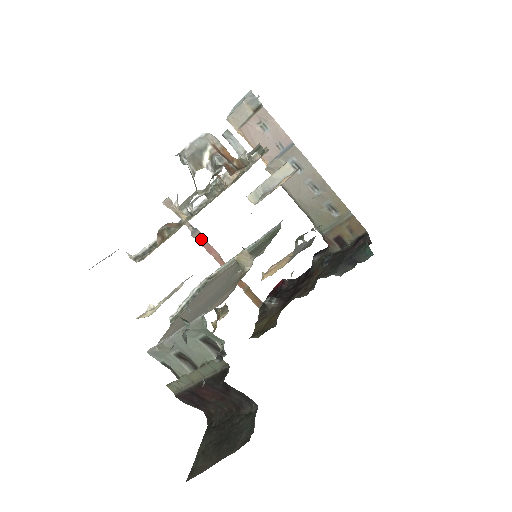
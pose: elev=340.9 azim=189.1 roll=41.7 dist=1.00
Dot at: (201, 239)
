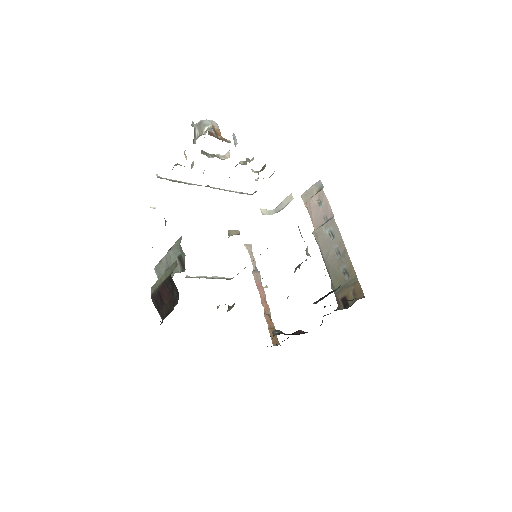
Dot at: (258, 278)
